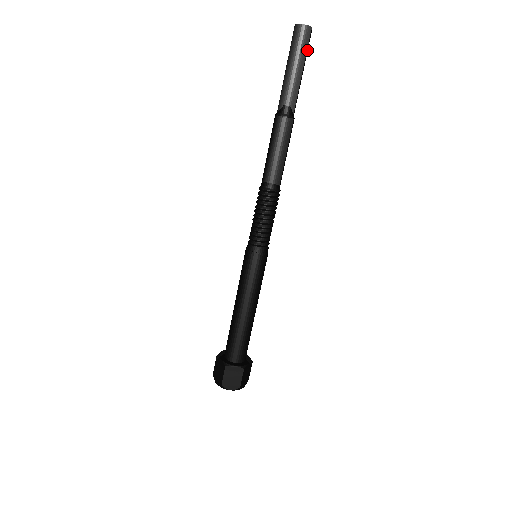
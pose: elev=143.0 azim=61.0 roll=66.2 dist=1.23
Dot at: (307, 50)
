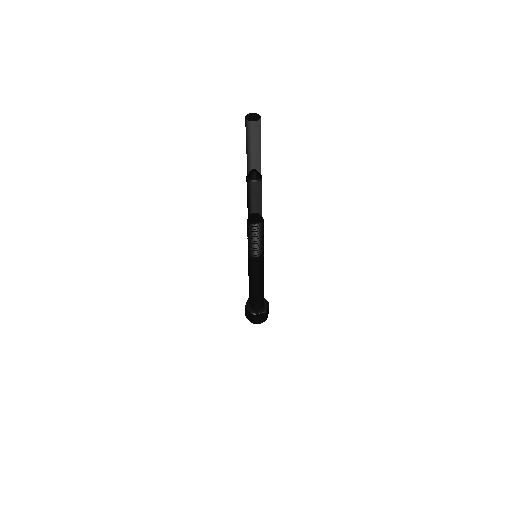
Dot at: (260, 133)
